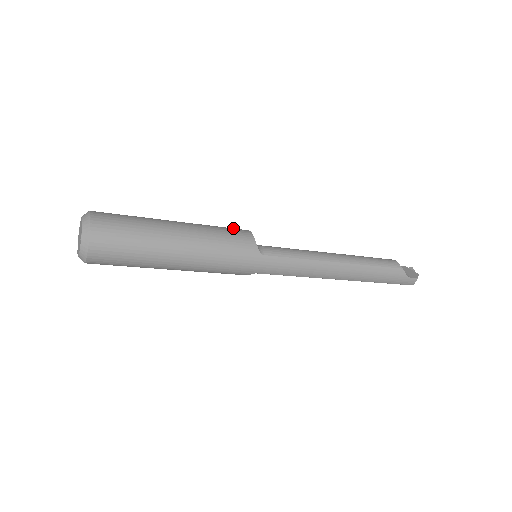
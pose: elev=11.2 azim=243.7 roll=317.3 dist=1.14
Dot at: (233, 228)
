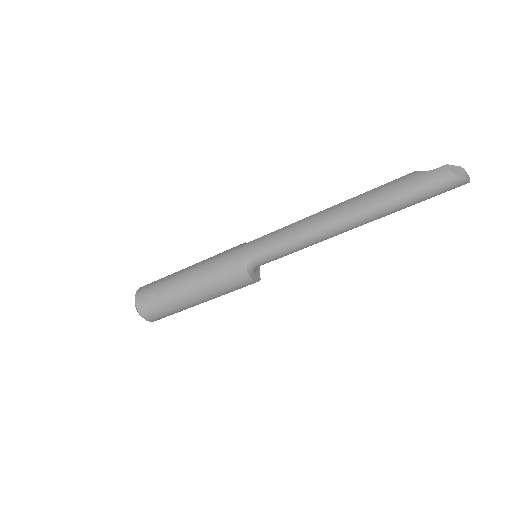
Dot at: occluded
